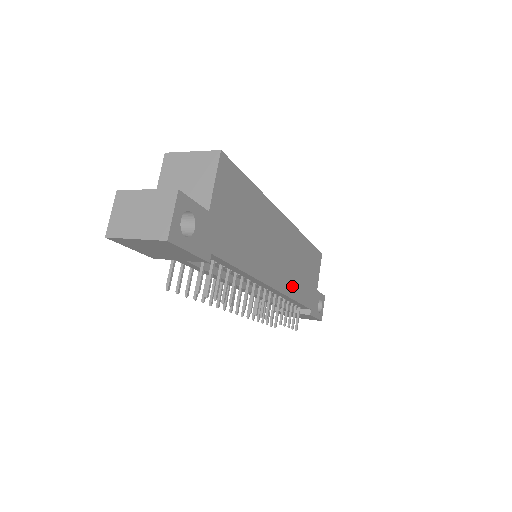
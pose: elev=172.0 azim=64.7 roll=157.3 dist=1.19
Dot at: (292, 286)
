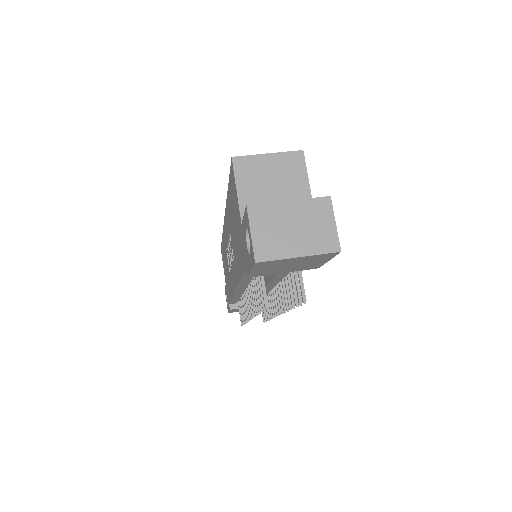
Dot at: occluded
